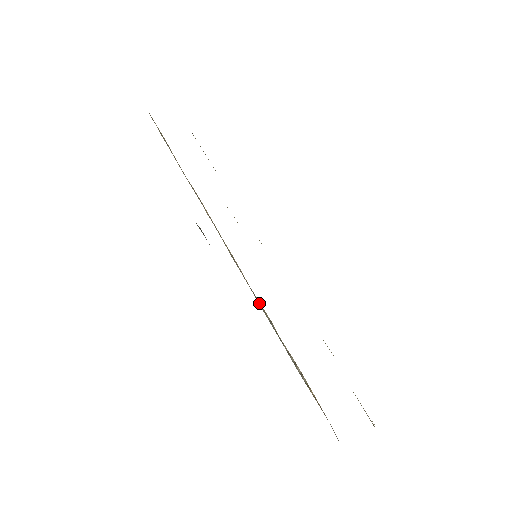
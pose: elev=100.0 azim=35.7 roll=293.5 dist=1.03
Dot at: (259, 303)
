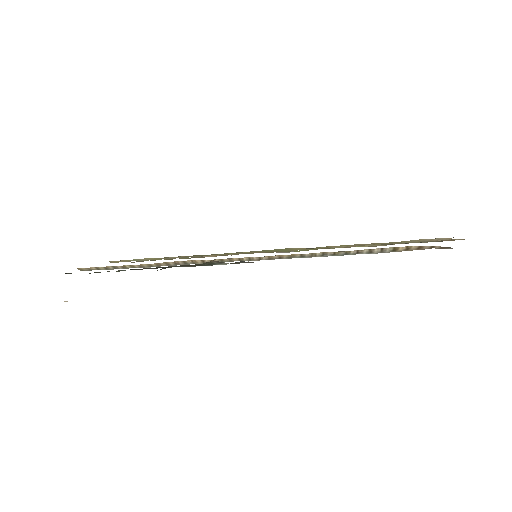
Dot at: (302, 256)
